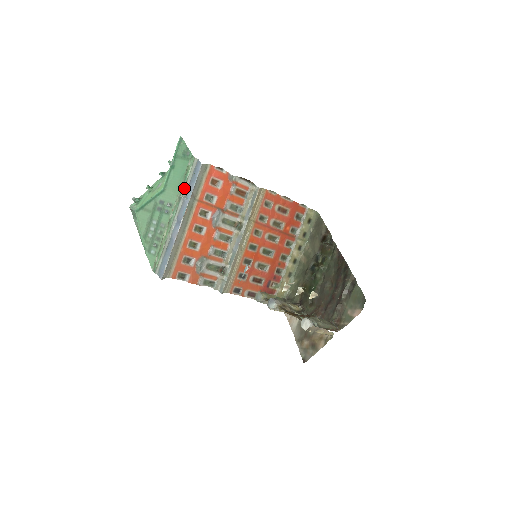
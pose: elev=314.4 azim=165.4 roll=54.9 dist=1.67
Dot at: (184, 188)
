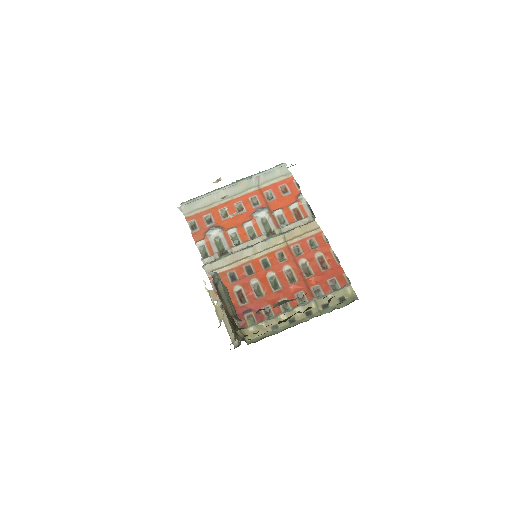
Dot at: (259, 173)
